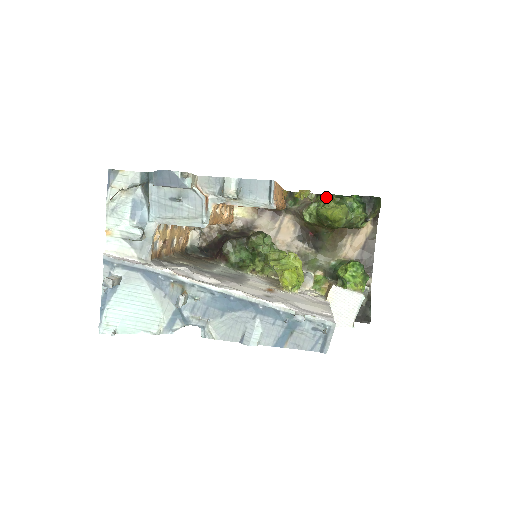
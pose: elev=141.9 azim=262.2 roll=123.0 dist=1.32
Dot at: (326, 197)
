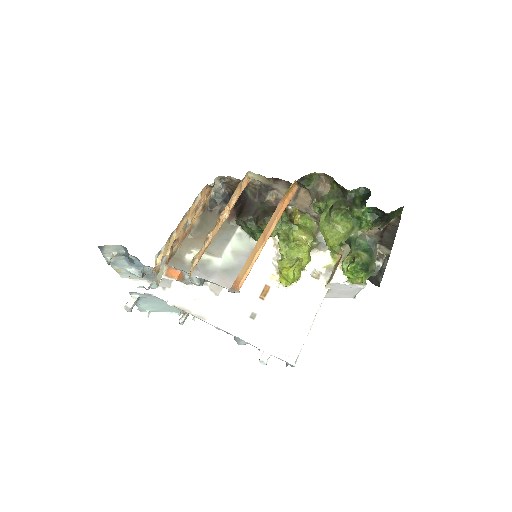
Dot at: (341, 189)
